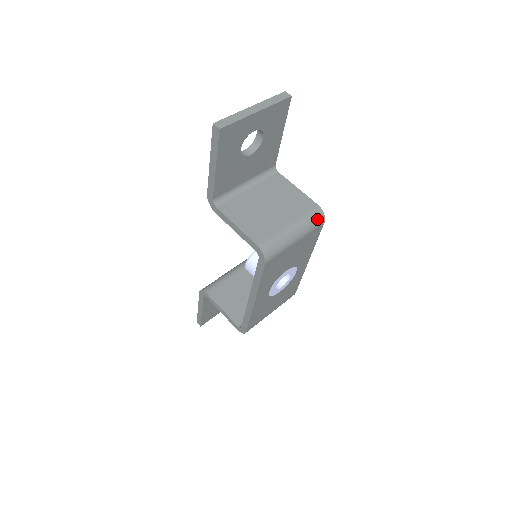
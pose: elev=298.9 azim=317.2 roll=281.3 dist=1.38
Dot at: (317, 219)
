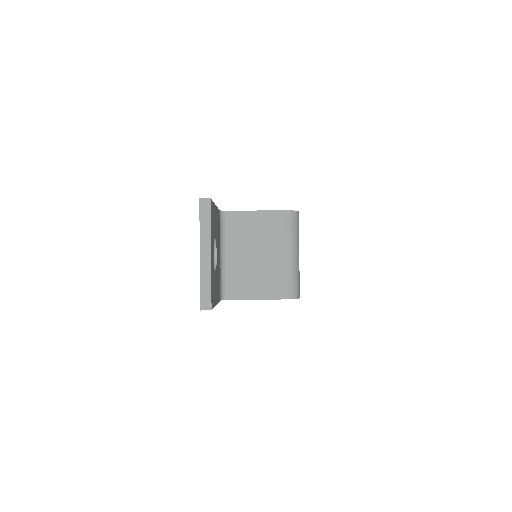
Dot at: (296, 222)
